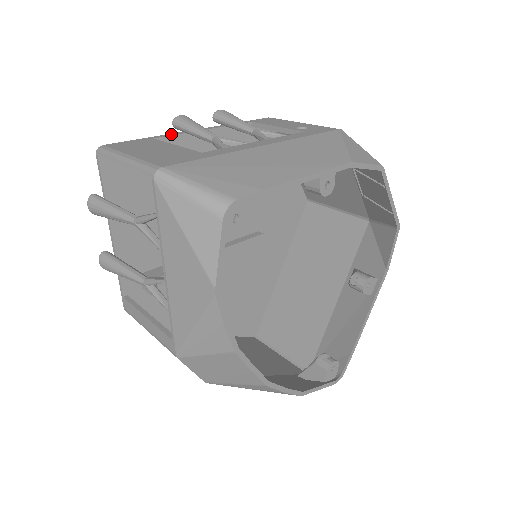
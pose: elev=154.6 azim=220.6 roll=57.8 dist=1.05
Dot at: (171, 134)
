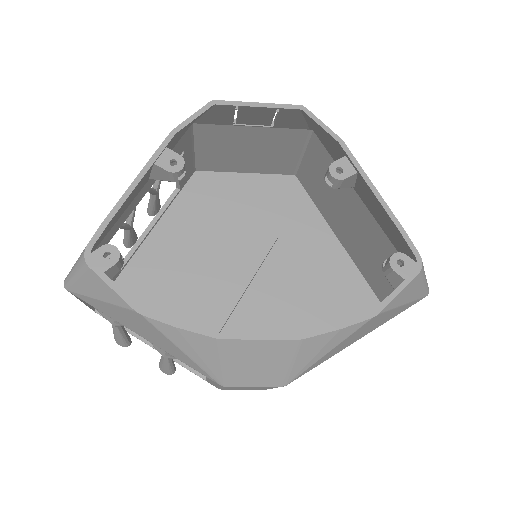
Dot at: (129, 253)
